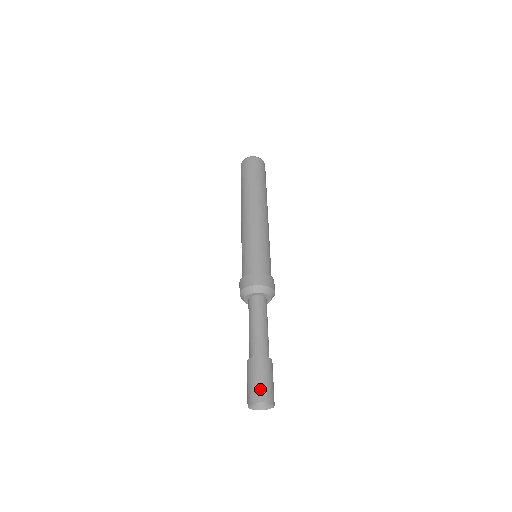
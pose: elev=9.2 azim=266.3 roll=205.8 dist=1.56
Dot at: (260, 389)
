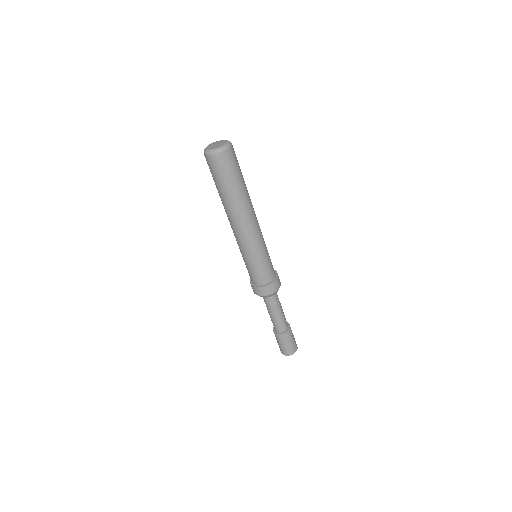
Dot at: (280, 349)
